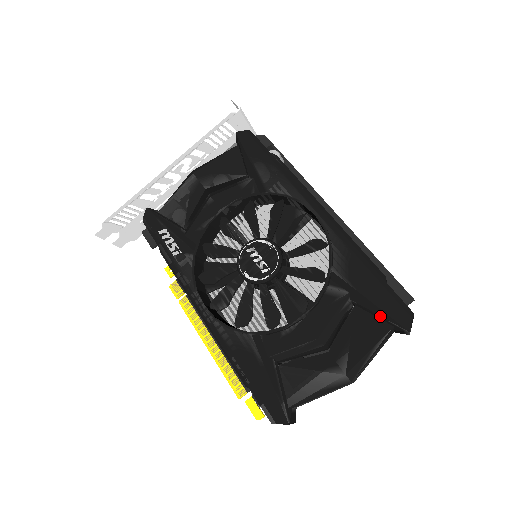
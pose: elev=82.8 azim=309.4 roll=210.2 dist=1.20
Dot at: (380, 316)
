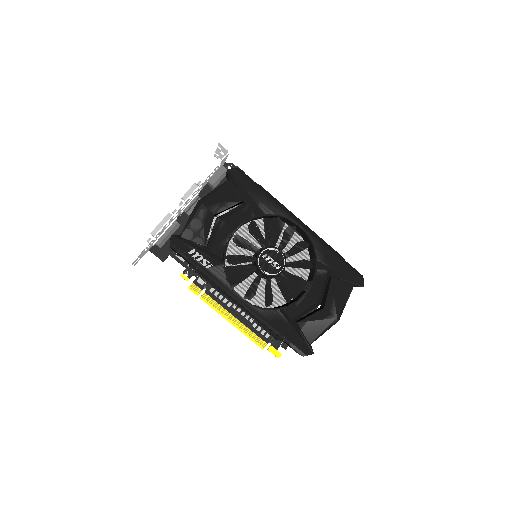
Dot at: (347, 281)
